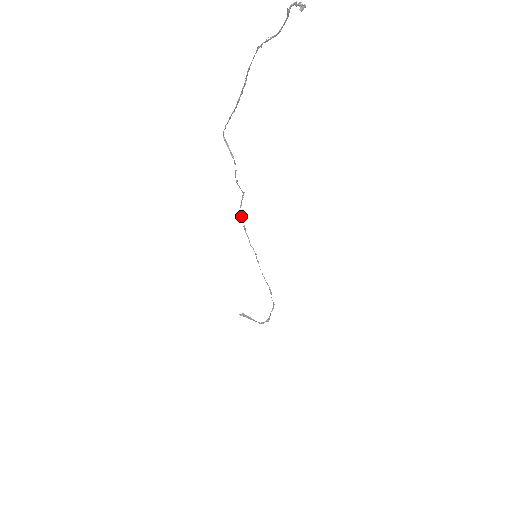
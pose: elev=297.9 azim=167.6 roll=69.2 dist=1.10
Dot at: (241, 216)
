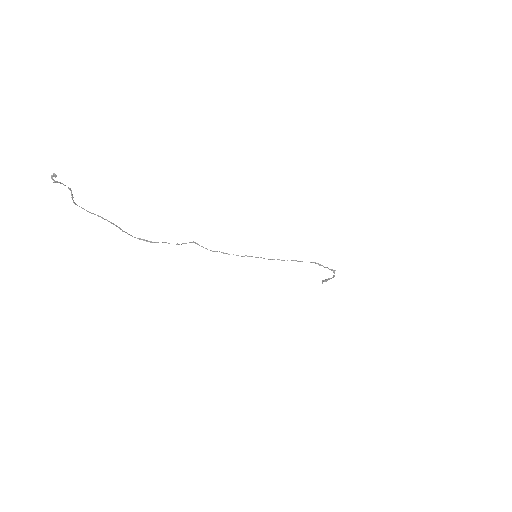
Dot at: (212, 251)
